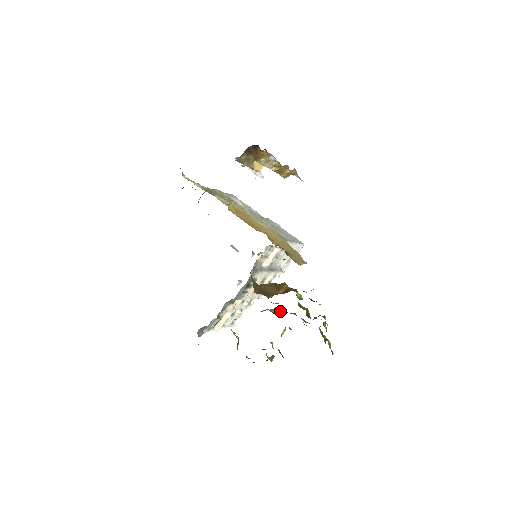
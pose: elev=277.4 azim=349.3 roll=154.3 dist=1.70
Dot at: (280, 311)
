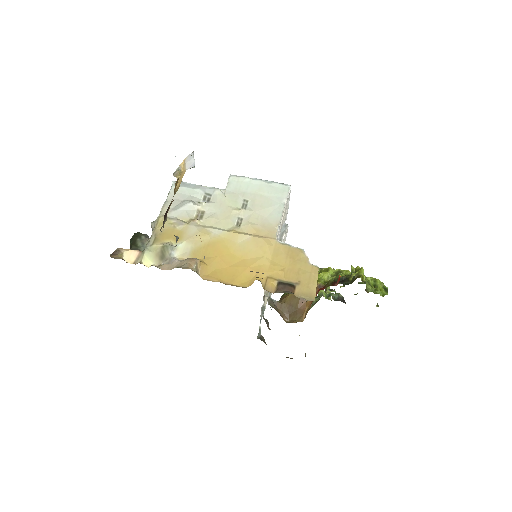
Dot at: occluded
